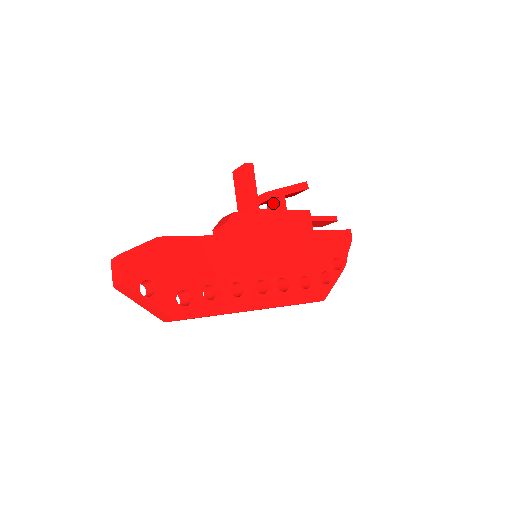
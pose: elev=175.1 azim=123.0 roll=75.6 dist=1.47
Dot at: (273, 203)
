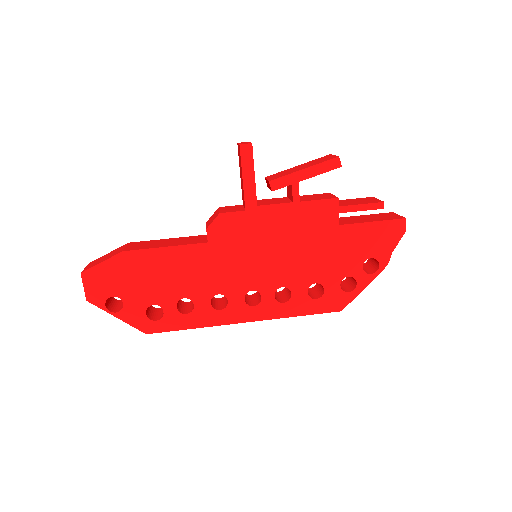
Dot at: (288, 186)
